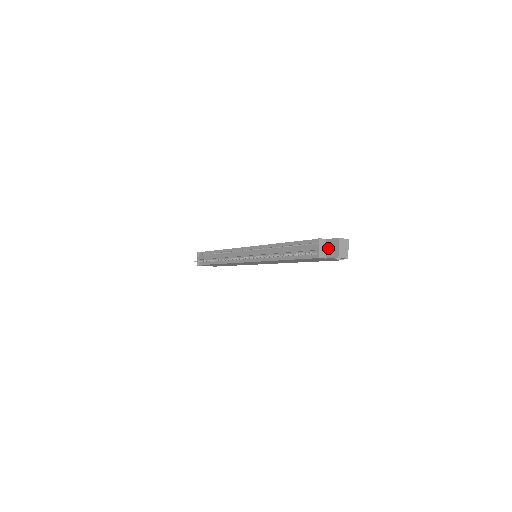
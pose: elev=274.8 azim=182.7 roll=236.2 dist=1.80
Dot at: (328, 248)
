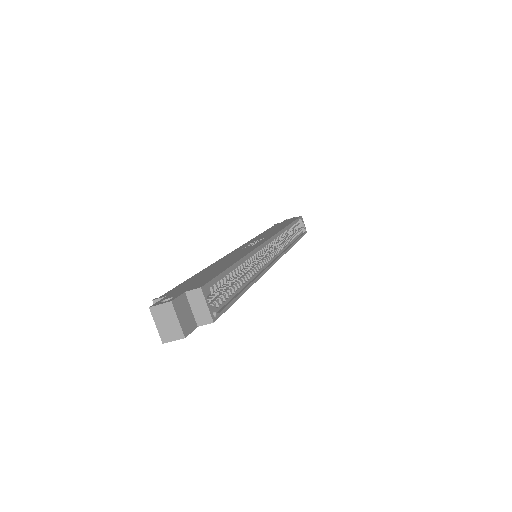
Dot at: occluded
